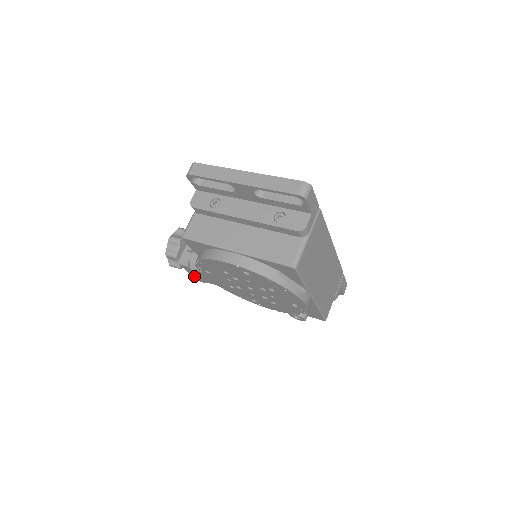
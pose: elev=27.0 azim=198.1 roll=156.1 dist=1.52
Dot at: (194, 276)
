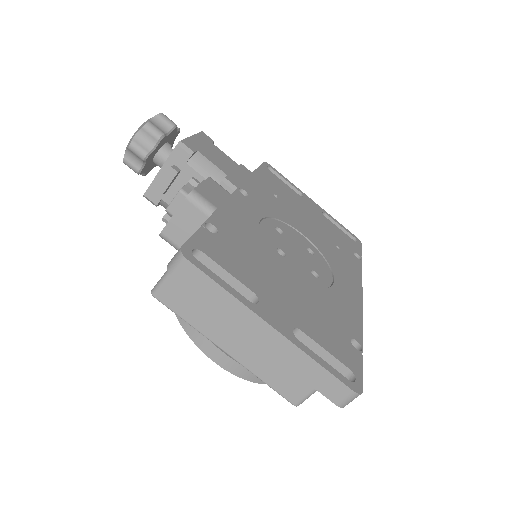
Dot at: occluded
